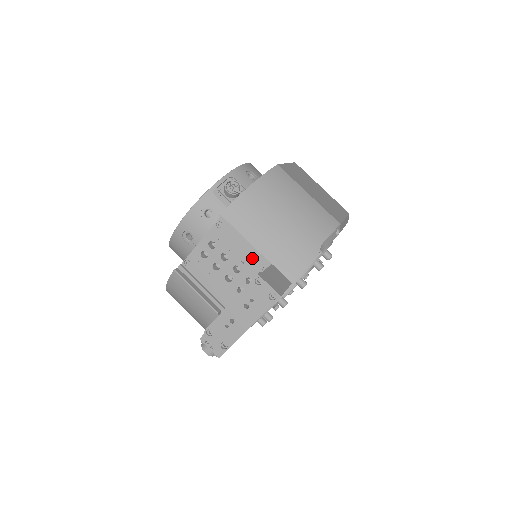
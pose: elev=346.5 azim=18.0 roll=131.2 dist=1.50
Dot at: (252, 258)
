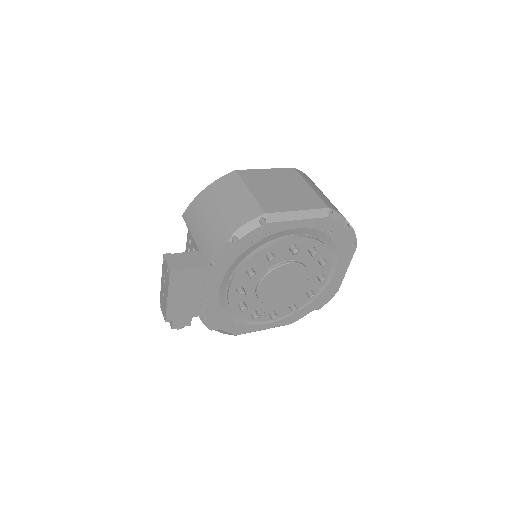
Dot at: occluded
